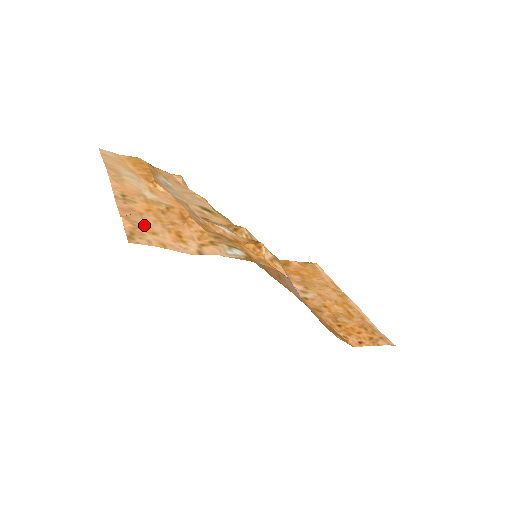
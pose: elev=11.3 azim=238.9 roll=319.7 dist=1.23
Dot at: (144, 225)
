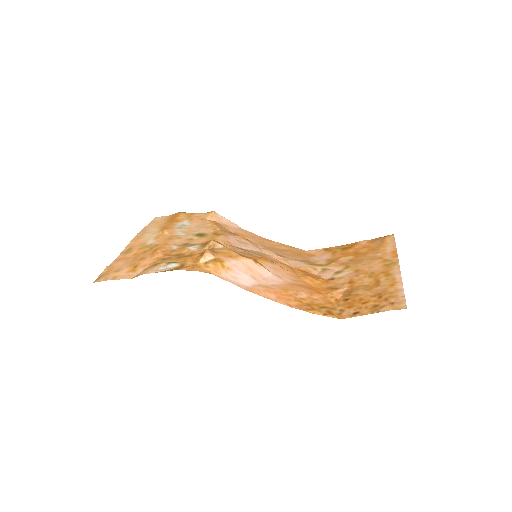
Dot at: (118, 267)
